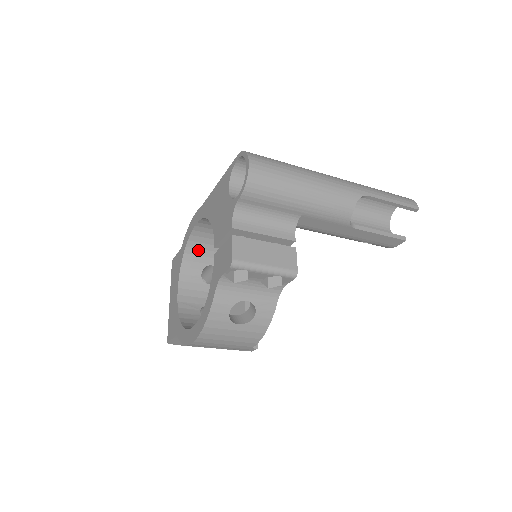
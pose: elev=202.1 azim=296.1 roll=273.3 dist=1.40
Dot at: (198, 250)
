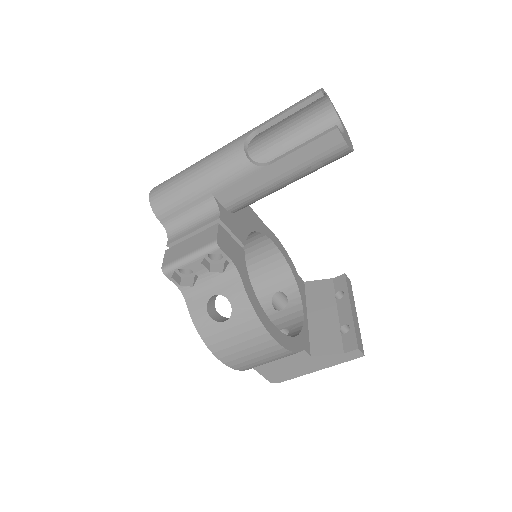
Dot at: (257, 286)
